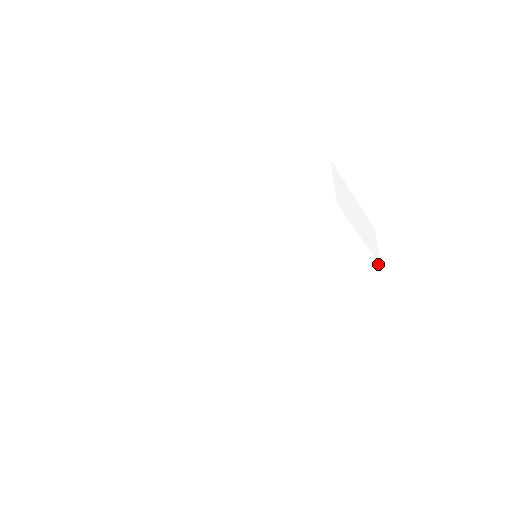
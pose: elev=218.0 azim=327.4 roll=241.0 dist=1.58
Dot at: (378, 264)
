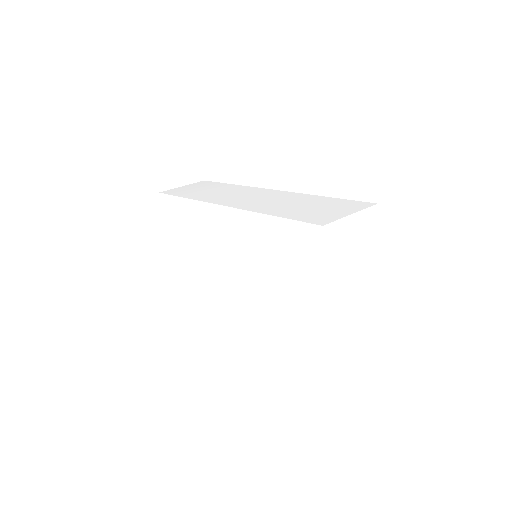
Dot at: (333, 359)
